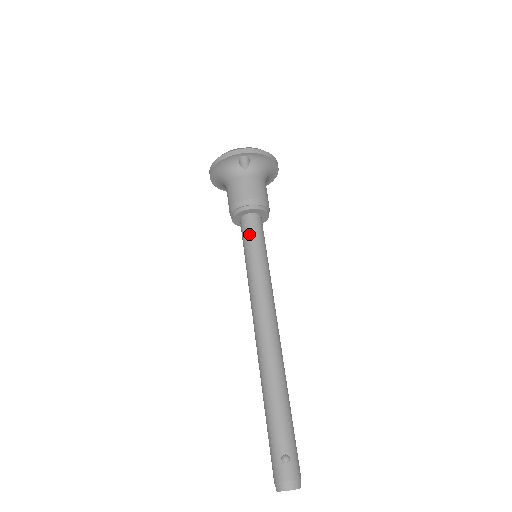
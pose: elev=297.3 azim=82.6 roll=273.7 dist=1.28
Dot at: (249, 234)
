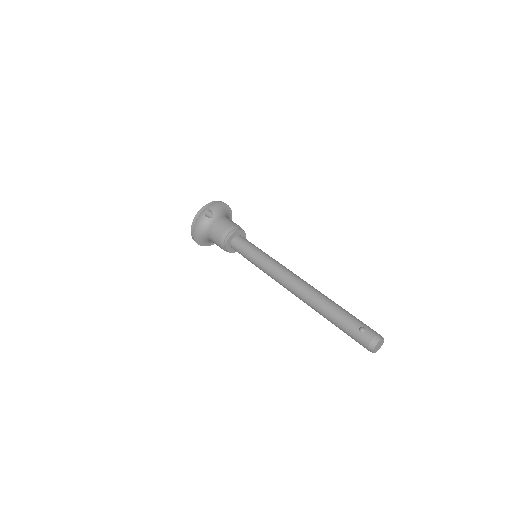
Dot at: (242, 247)
